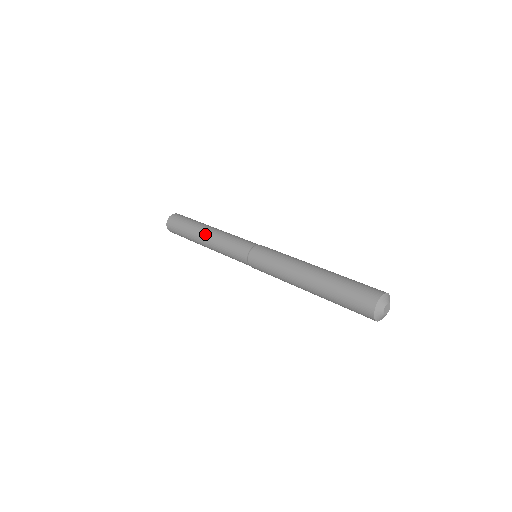
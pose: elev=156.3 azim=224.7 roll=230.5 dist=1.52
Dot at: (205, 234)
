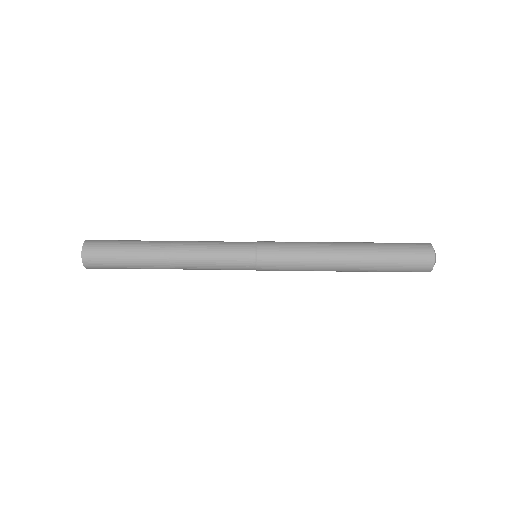
Dot at: occluded
